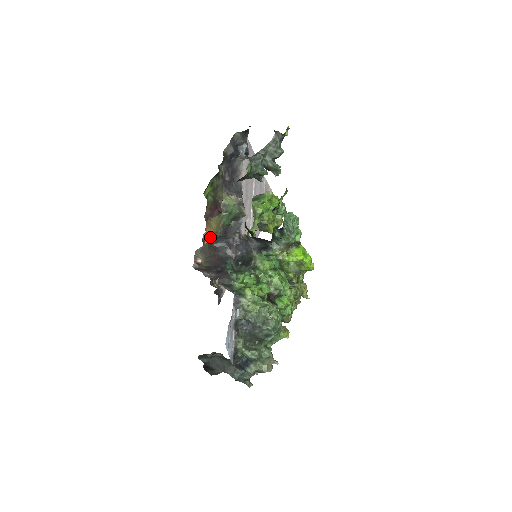
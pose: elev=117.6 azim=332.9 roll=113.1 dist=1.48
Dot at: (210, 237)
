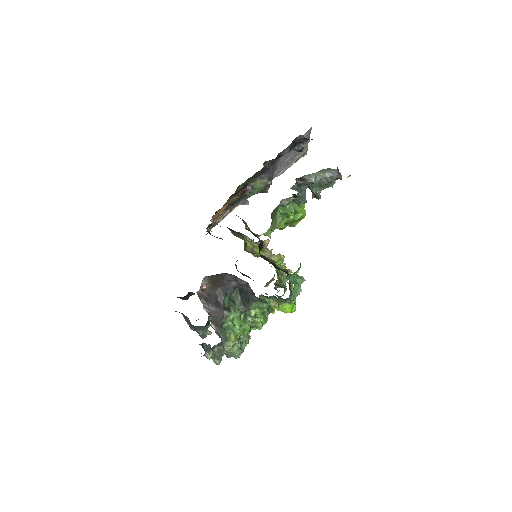
Dot at: (224, 207)
